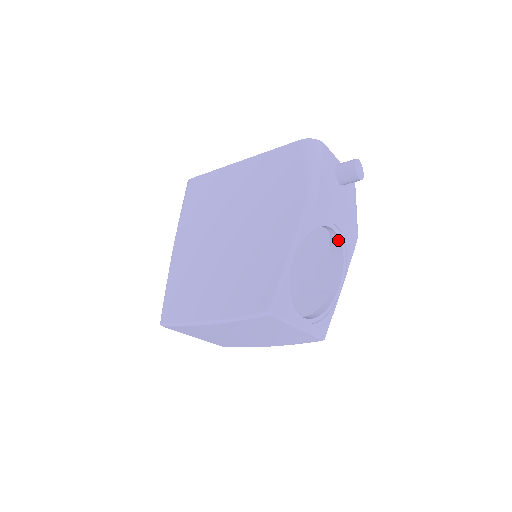
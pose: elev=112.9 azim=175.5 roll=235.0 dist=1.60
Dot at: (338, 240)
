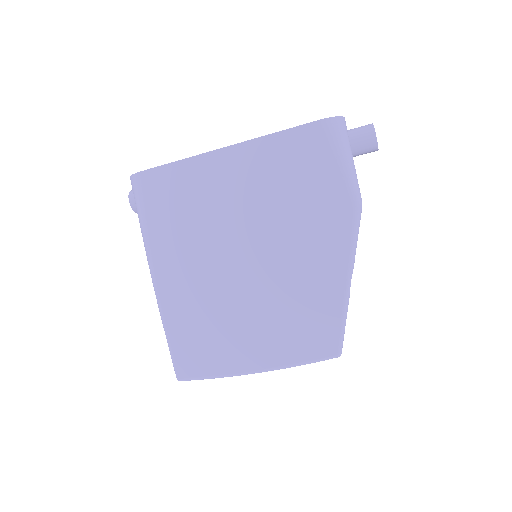
Dot at: occluded
